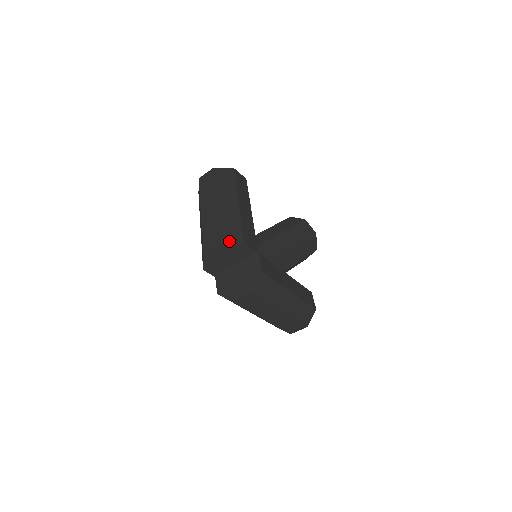
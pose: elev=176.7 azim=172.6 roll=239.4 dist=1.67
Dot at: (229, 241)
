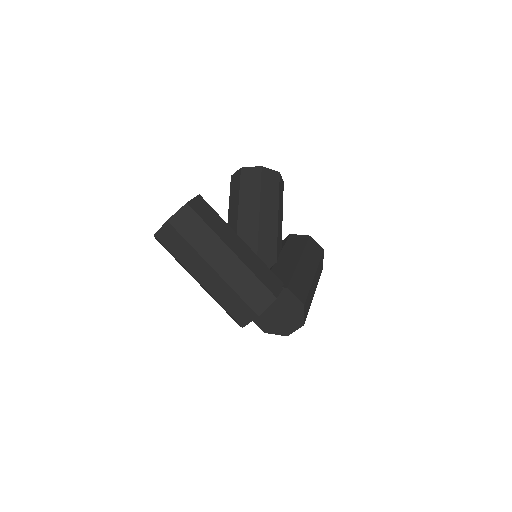
Dot at: (262, 306)
